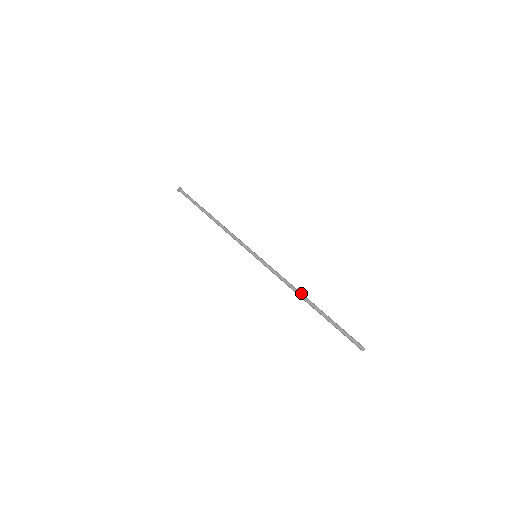
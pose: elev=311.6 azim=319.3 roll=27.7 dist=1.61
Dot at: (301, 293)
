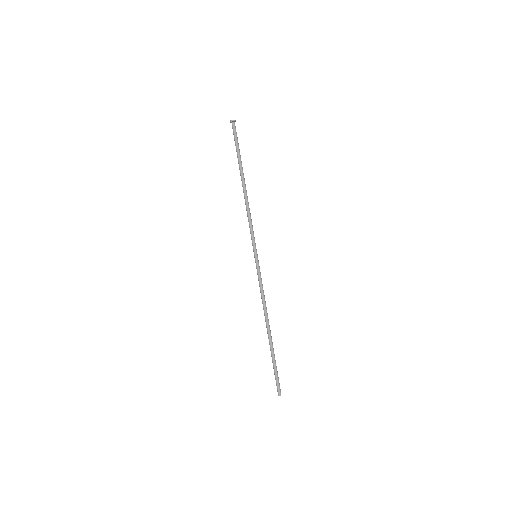
Dot at: (268, 319)
